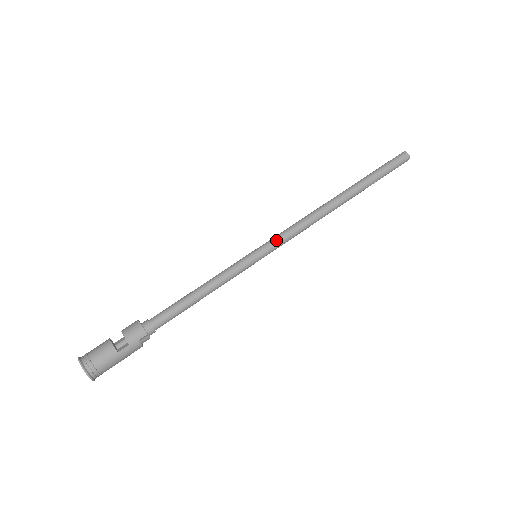
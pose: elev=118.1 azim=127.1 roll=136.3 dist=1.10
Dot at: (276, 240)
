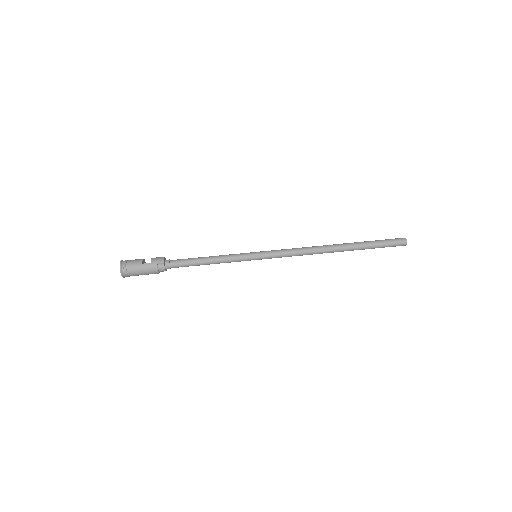
Dot at: (273, 251)
